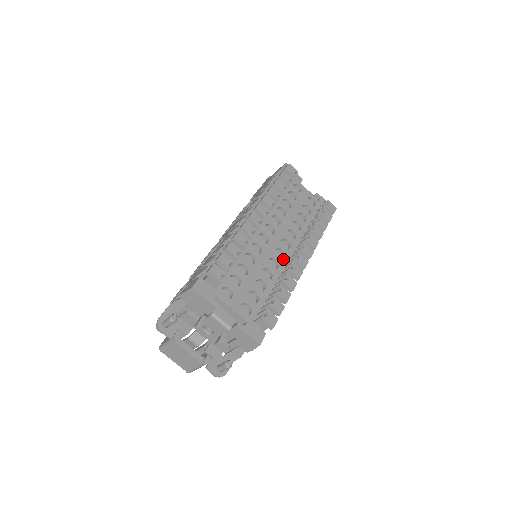
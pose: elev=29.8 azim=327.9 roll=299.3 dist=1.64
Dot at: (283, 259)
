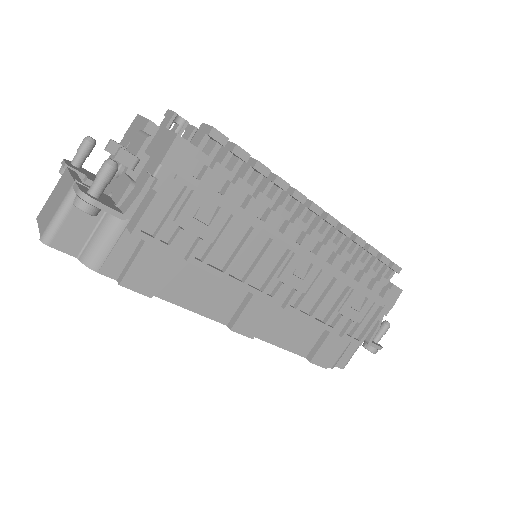
Dot at: occluded
